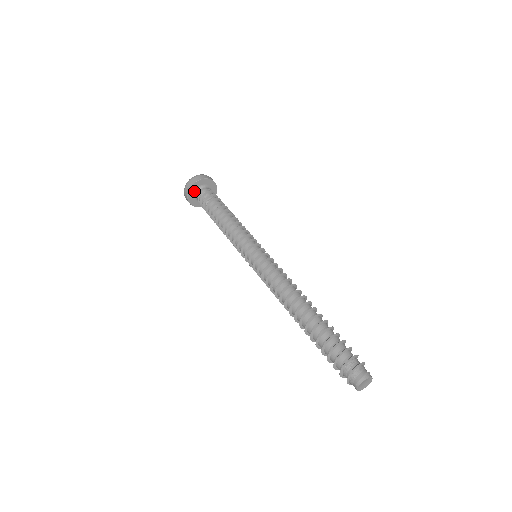
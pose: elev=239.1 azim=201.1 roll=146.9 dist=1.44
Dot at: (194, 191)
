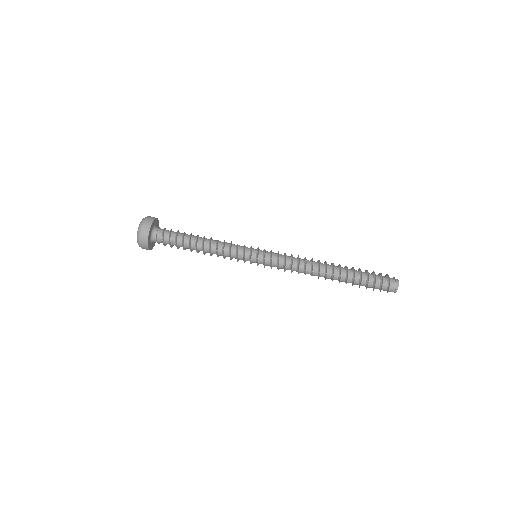
Dot at: (150, 240)
